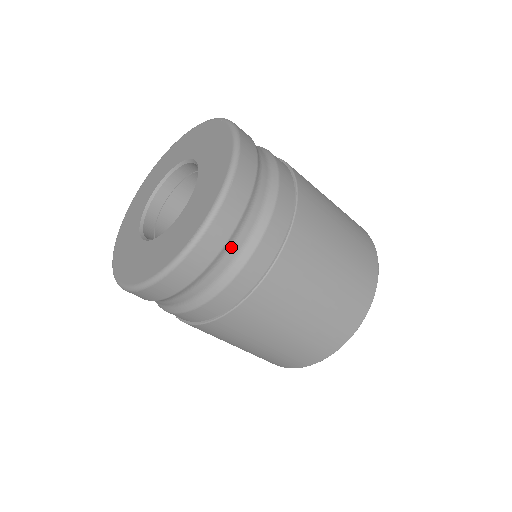
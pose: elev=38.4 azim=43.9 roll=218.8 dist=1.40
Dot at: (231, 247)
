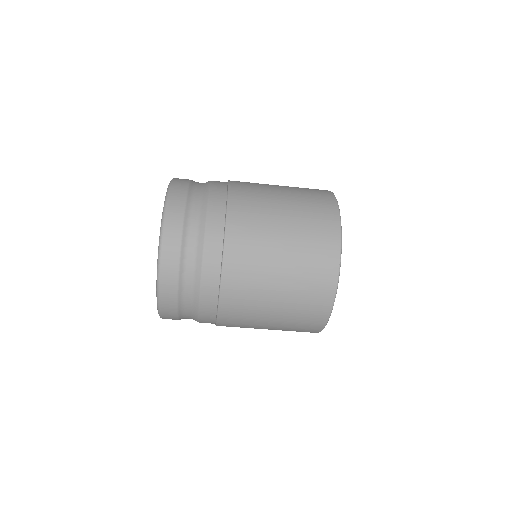
Dot at: (184, 306)
